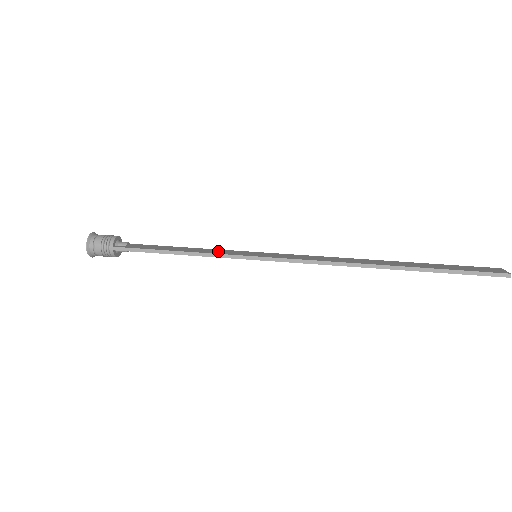
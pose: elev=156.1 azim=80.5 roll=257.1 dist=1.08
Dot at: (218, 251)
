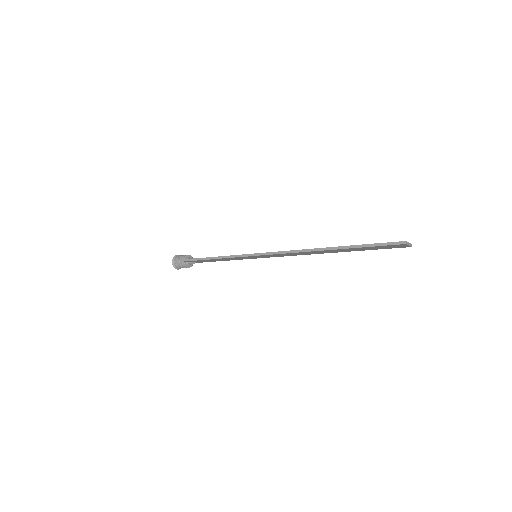
Dot at: occluded
